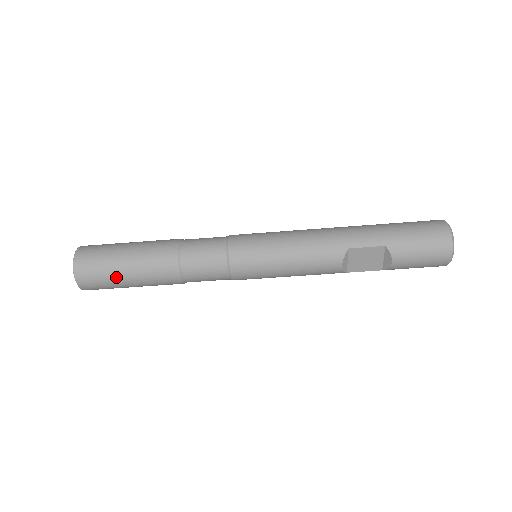
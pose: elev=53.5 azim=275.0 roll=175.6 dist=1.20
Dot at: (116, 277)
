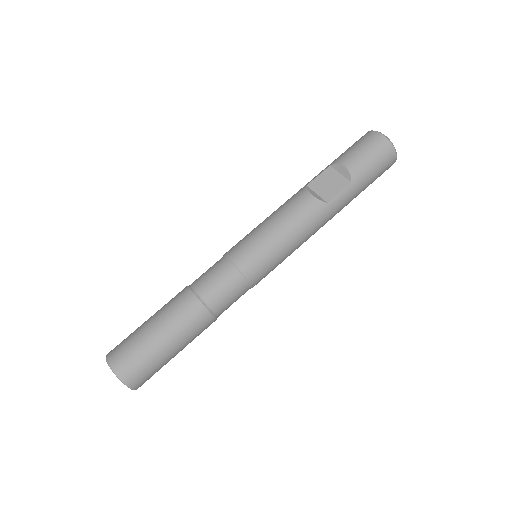
Dot at: (142, 336)
